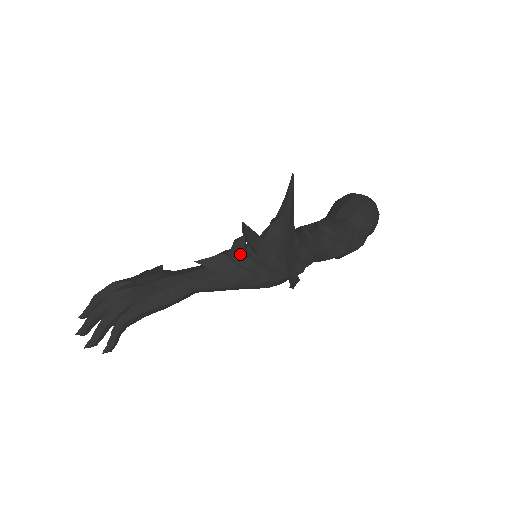
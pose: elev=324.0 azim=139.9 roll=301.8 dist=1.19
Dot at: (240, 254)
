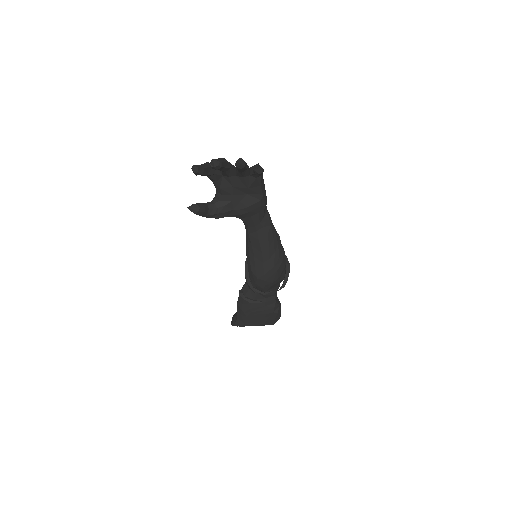
Dot at: occluded
